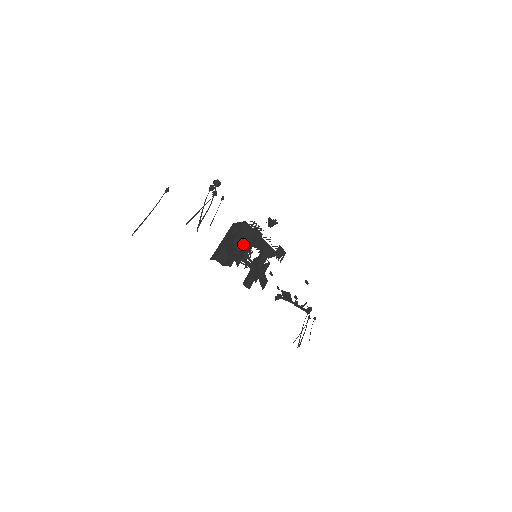
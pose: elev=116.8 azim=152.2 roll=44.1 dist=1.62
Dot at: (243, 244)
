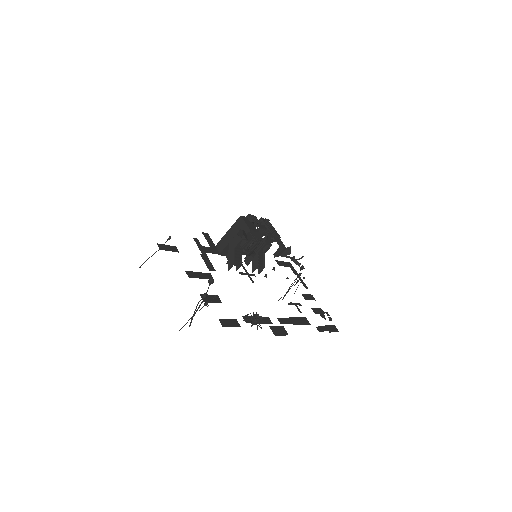
Dot at: (246, 245)
